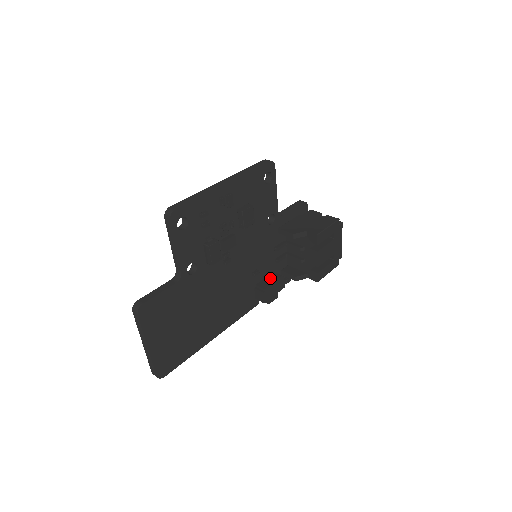
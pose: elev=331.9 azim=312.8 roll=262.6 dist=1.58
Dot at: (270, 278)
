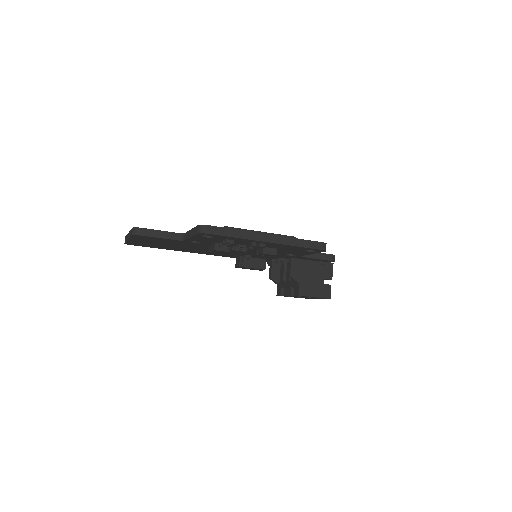
Dot at: (256, 262)
